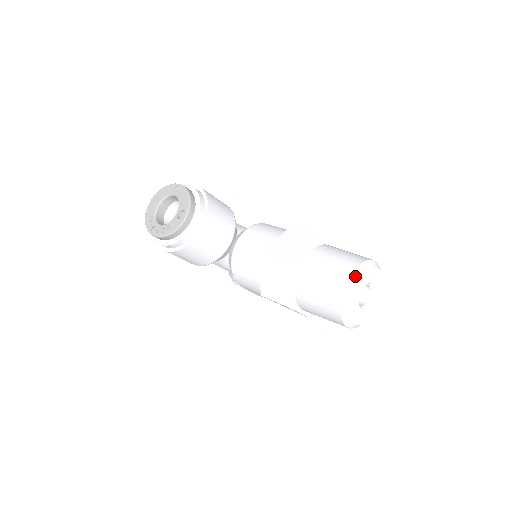
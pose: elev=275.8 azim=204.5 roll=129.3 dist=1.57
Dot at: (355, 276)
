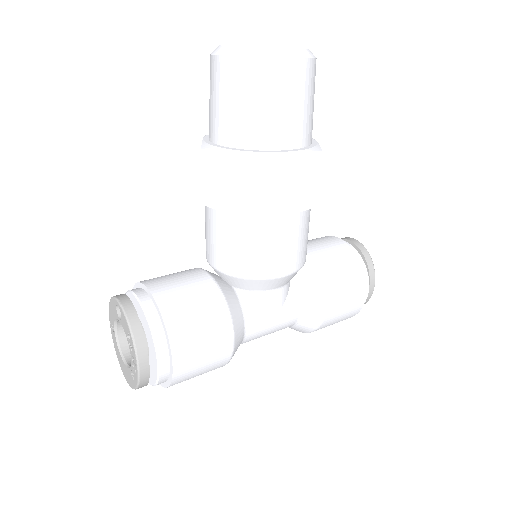
Dot at: (215, 51)
